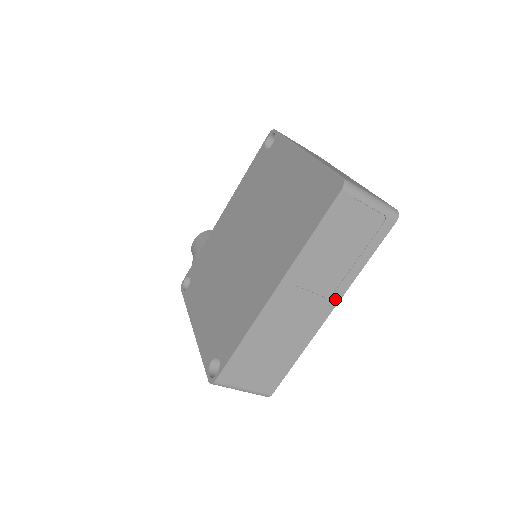
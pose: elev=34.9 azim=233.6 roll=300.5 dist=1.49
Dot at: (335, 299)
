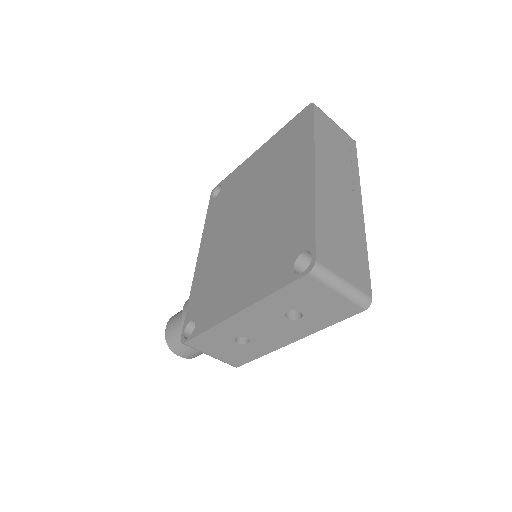
Dot at: (358, 194)
